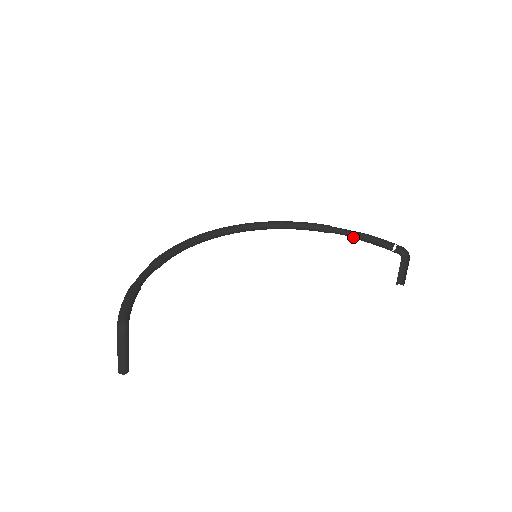
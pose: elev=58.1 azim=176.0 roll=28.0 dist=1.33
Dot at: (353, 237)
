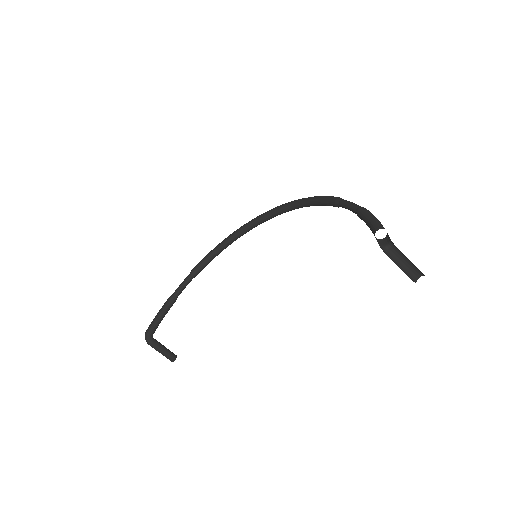
Dot at: occluded
